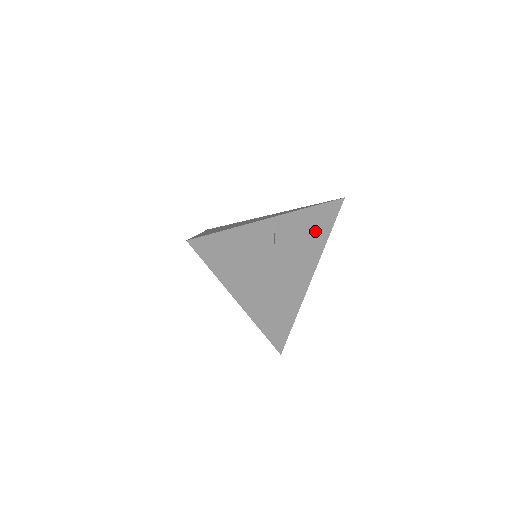
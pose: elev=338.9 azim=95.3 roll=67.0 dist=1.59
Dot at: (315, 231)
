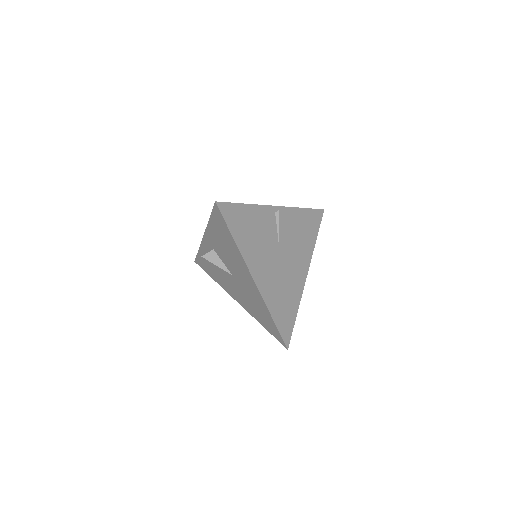
Dot at: (306, 231)
